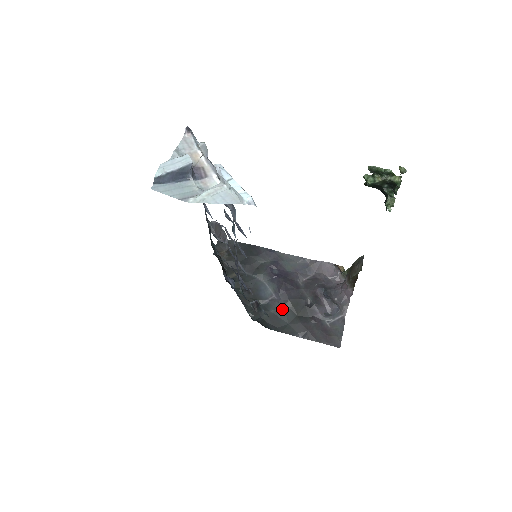
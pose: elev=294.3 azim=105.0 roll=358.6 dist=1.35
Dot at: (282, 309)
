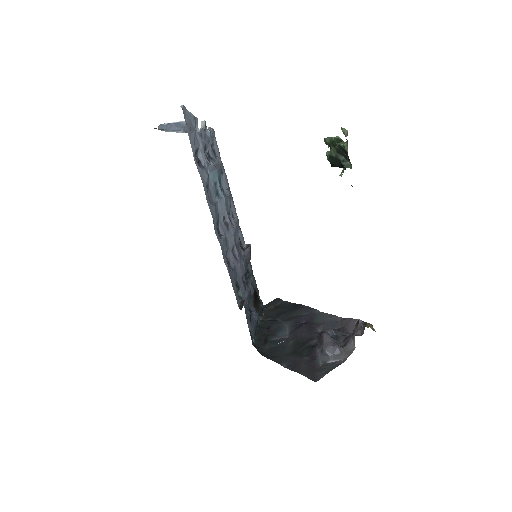
Dot at: (285, 344)
